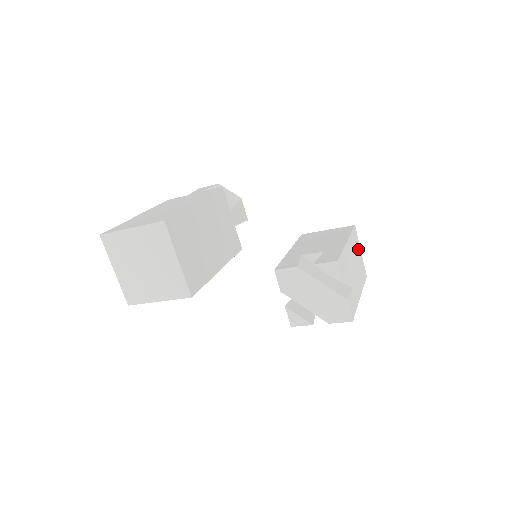
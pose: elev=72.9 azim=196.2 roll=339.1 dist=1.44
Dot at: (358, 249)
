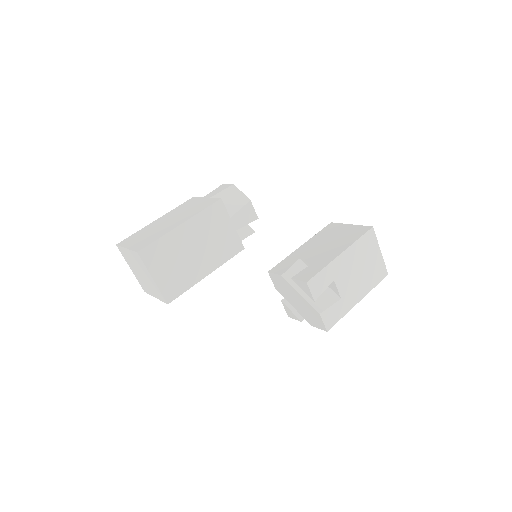
Dot at: (373, 251)
